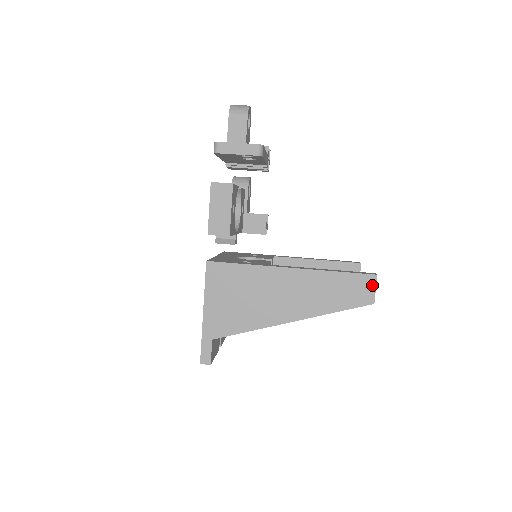
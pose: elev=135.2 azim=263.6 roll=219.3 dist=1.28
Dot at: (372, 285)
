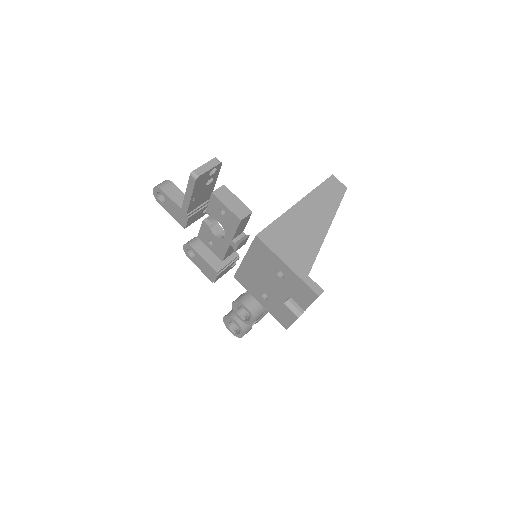
Dot at: (336, 181)
